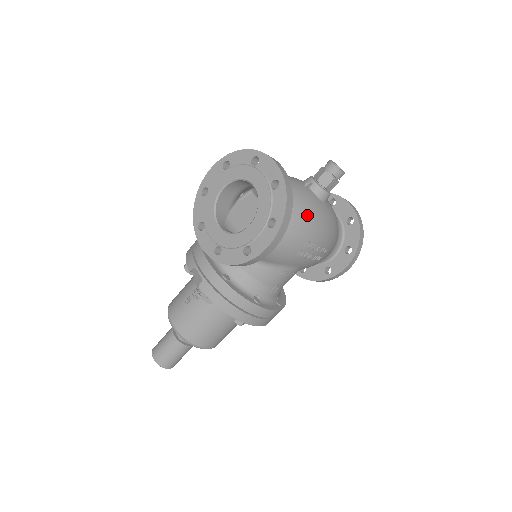
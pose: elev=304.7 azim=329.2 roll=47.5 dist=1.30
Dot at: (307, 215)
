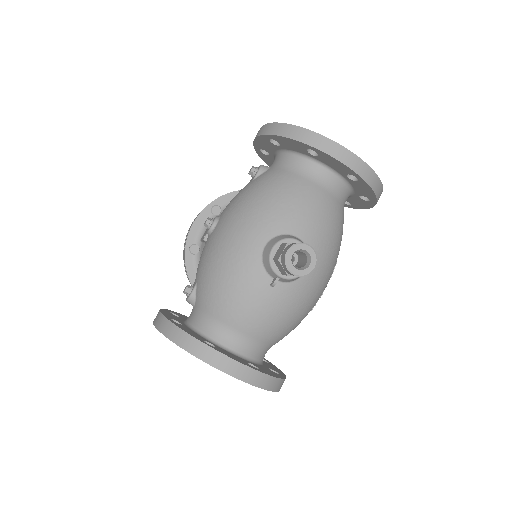
Dot at: (295, 318)
